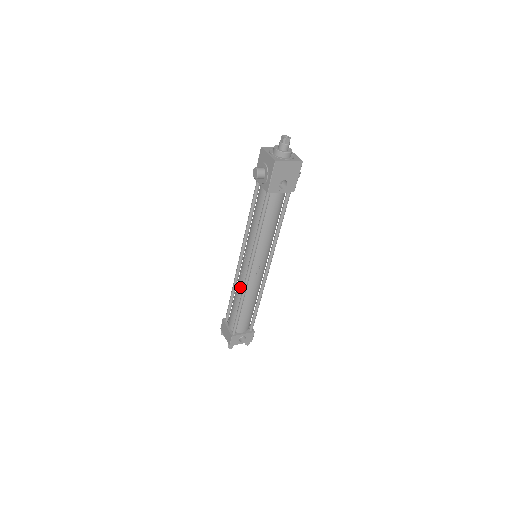
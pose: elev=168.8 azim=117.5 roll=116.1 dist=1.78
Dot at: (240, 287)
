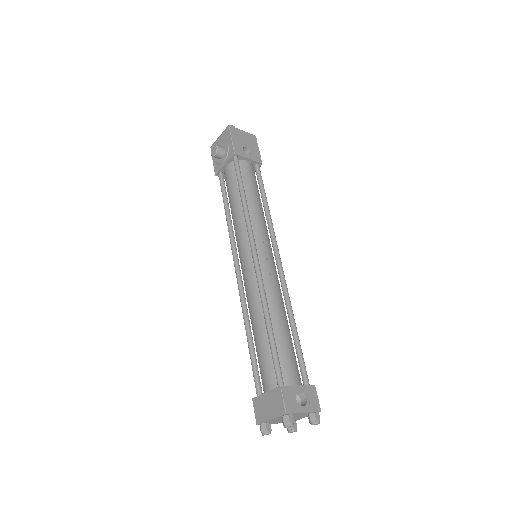
Dot at: (254, 298)
